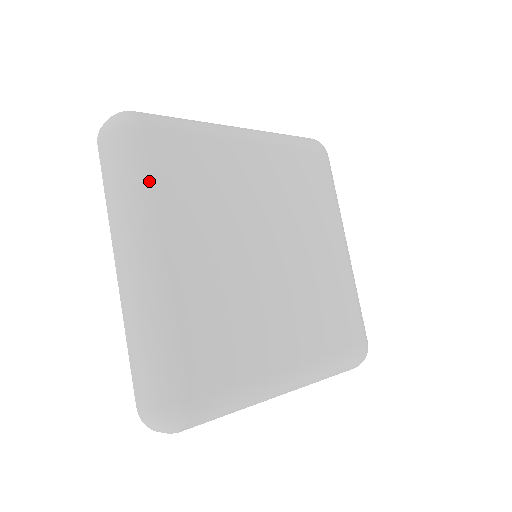
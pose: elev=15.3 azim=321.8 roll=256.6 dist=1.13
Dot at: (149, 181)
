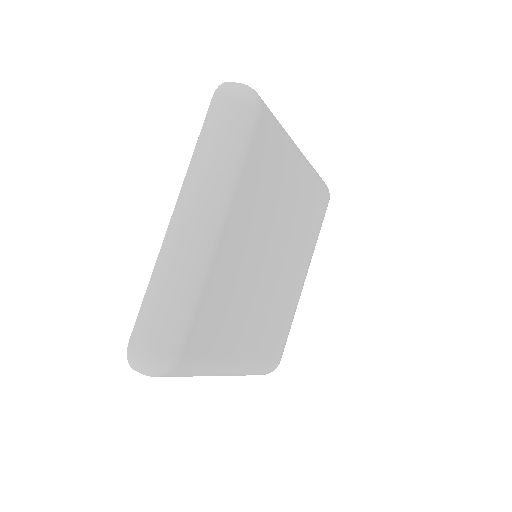
Dot at: (207, 360)
